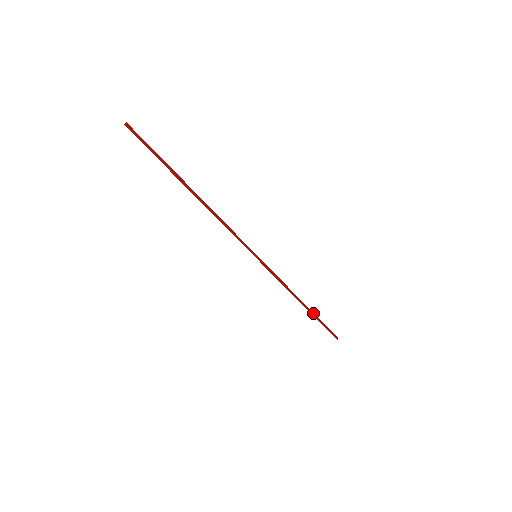
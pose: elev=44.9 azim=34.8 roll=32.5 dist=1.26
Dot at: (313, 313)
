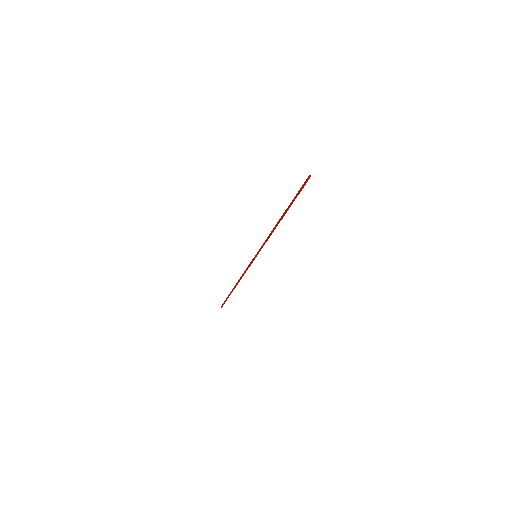
Dot at: occluded
